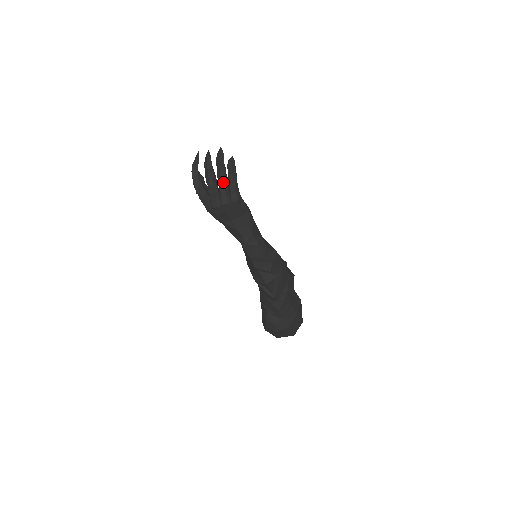
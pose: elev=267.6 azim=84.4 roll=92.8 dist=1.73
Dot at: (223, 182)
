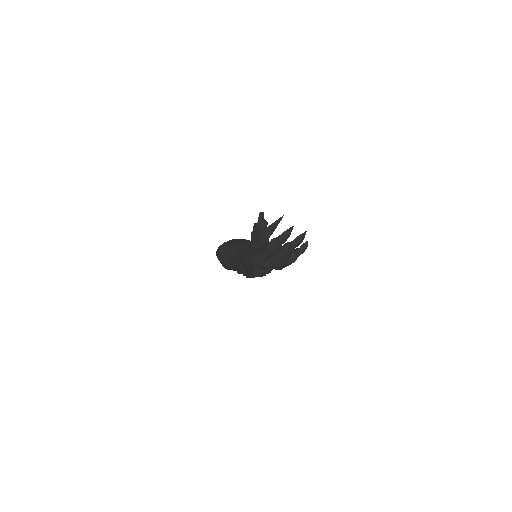
Dot at: occluded
